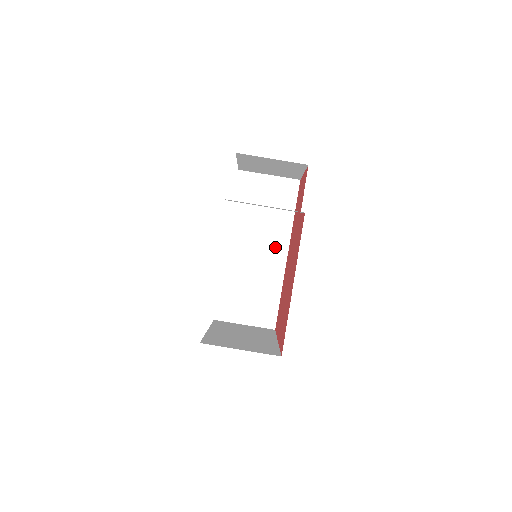
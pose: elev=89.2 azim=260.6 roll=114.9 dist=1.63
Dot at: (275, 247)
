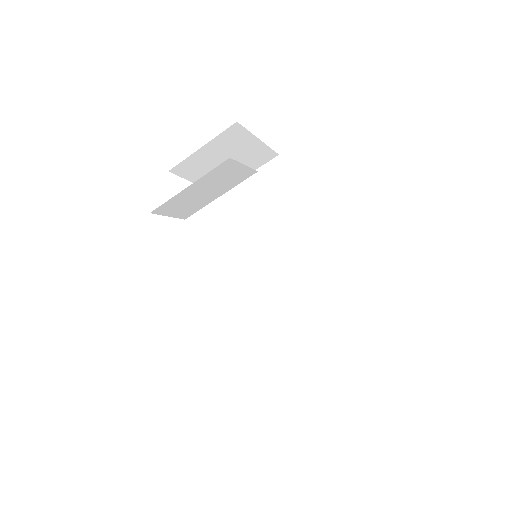
Dot at: (300, 240)
